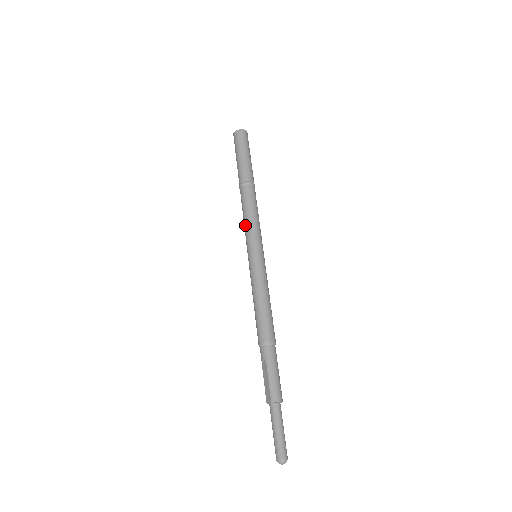
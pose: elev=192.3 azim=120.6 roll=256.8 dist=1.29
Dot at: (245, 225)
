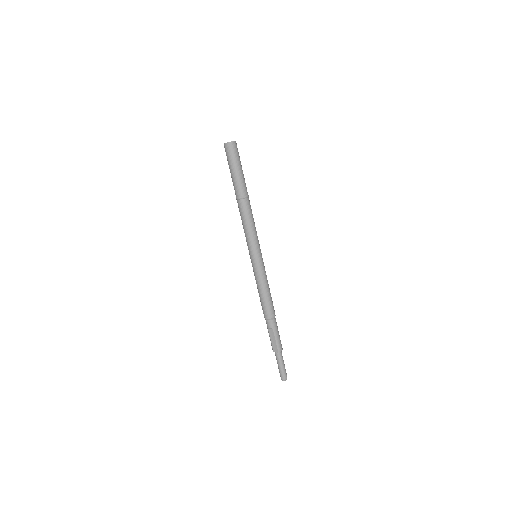
Dot at: (247, 234)
